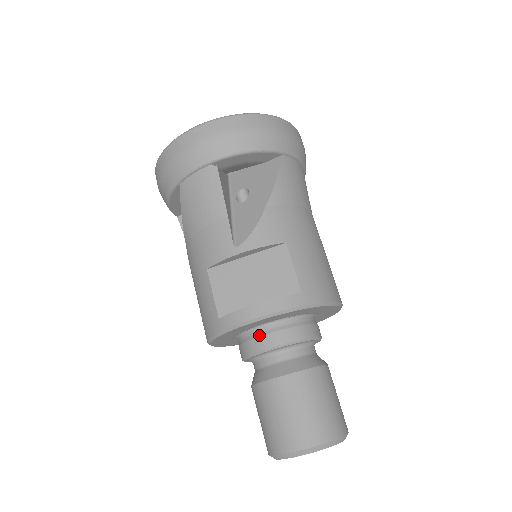
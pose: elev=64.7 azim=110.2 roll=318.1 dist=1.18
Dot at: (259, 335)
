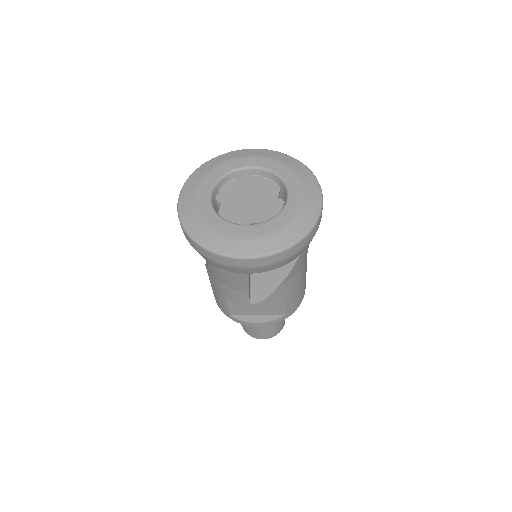
Dot at: occluded
